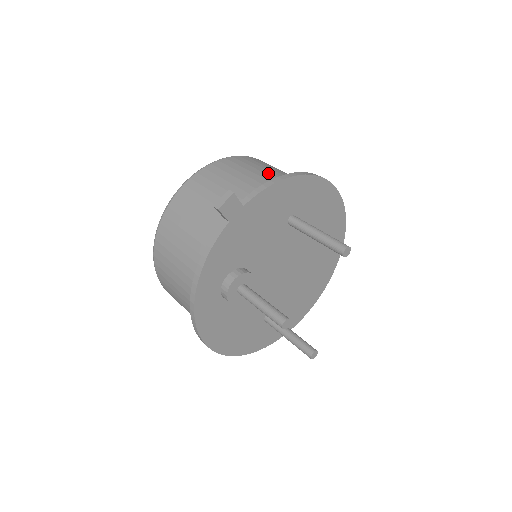
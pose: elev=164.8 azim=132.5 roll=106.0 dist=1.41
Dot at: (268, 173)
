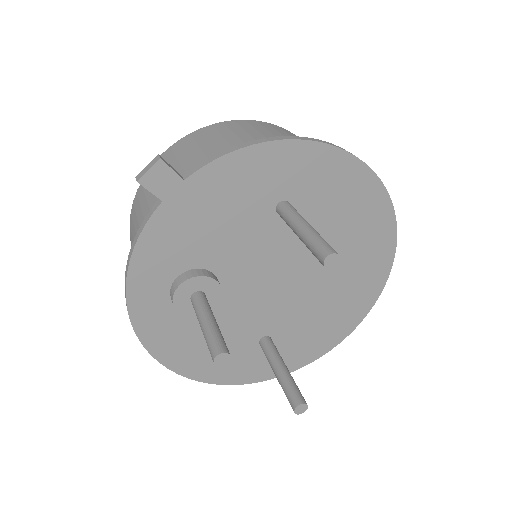
Dot at: occluded
